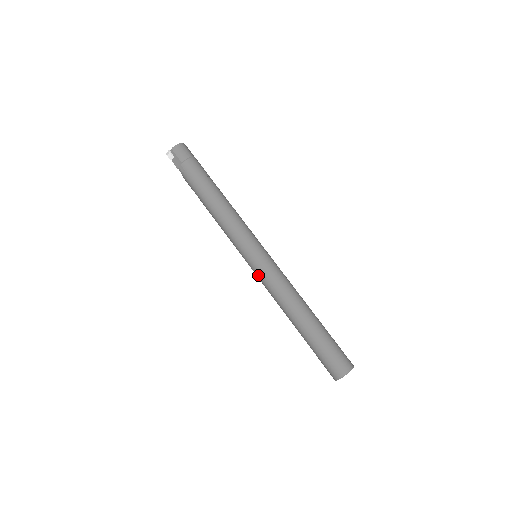
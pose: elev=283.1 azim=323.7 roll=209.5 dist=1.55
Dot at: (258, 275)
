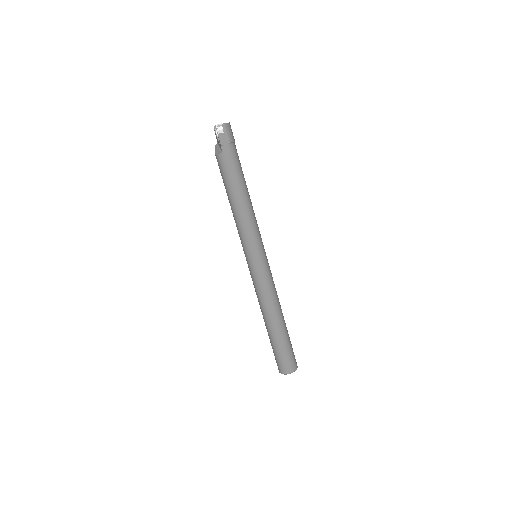
Dot at: (259, 274)
